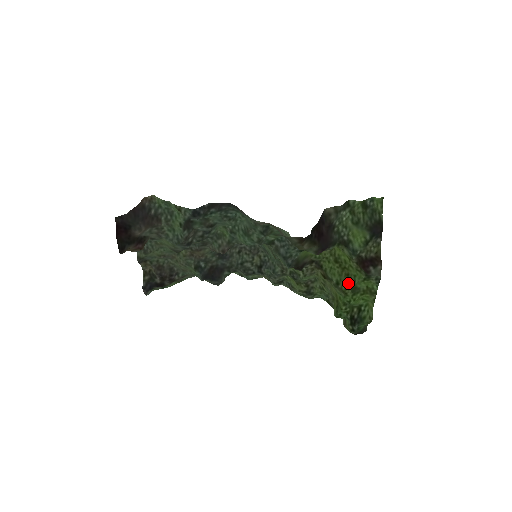
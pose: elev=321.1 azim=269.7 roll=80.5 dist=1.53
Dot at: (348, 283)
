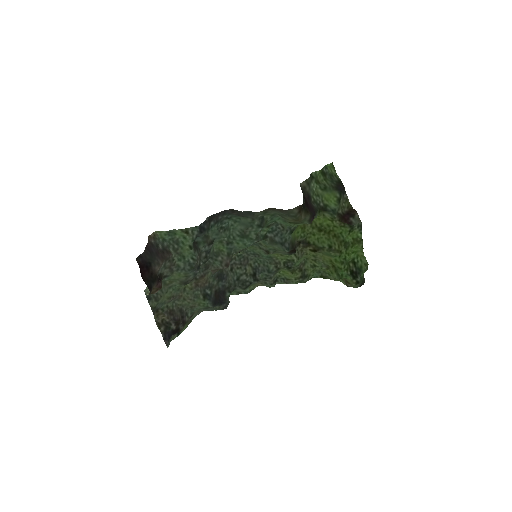
Dot at: (339, 242)
